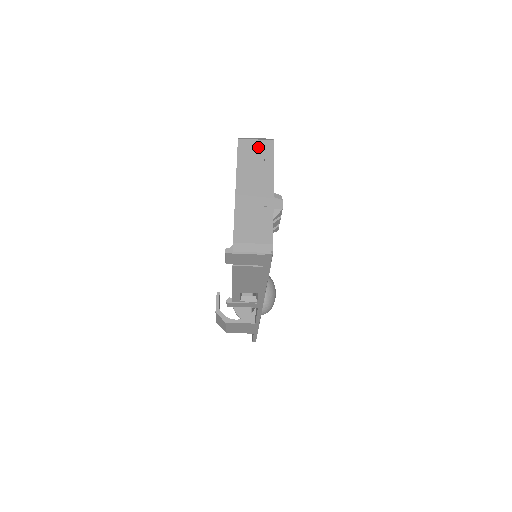
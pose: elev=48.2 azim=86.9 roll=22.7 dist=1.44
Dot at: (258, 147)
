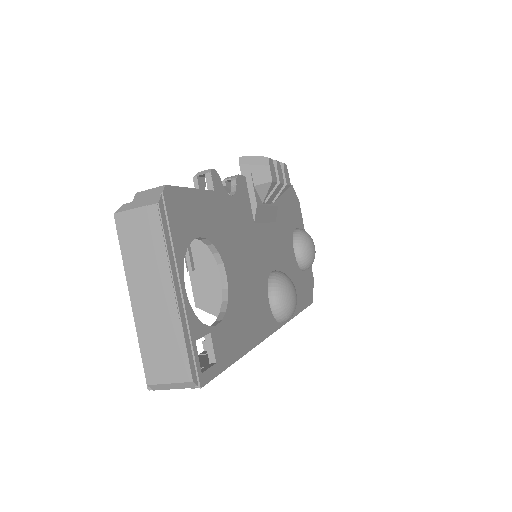
Dot at: (141, 222)
